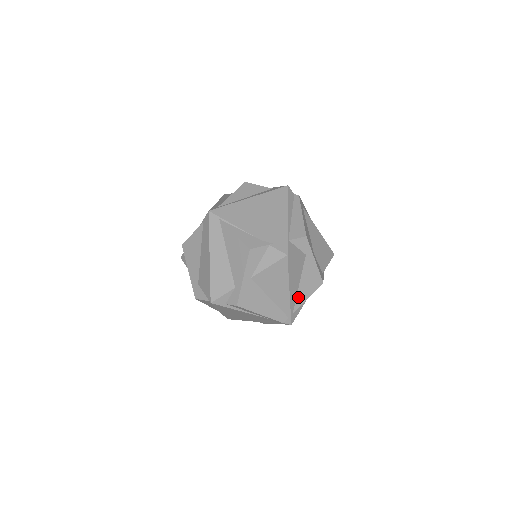
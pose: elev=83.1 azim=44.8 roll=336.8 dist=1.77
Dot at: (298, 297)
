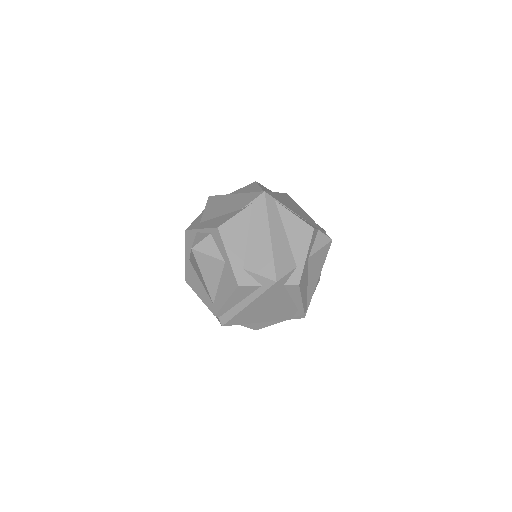
Dot at: occluded
